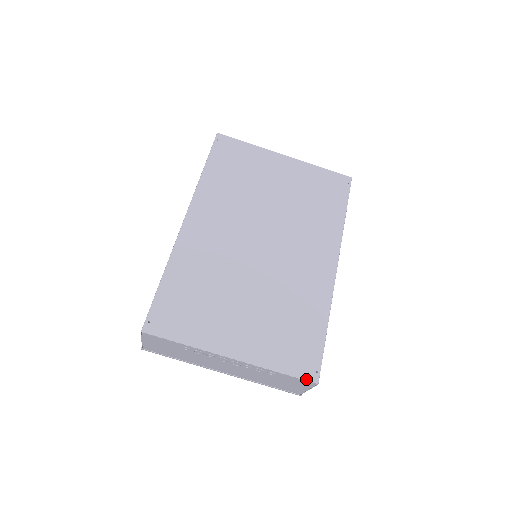
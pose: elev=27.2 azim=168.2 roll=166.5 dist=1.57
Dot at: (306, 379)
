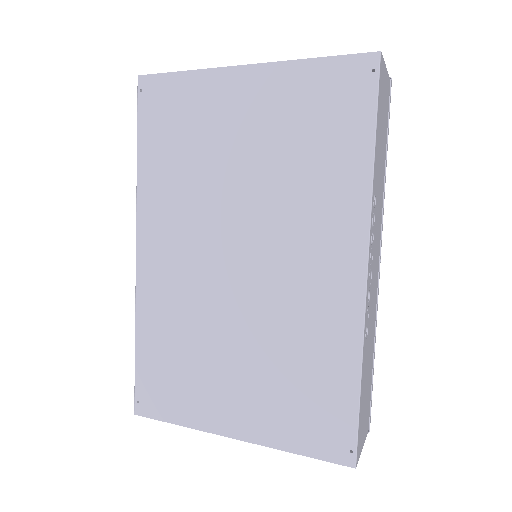
Dot at: (336, 462)
